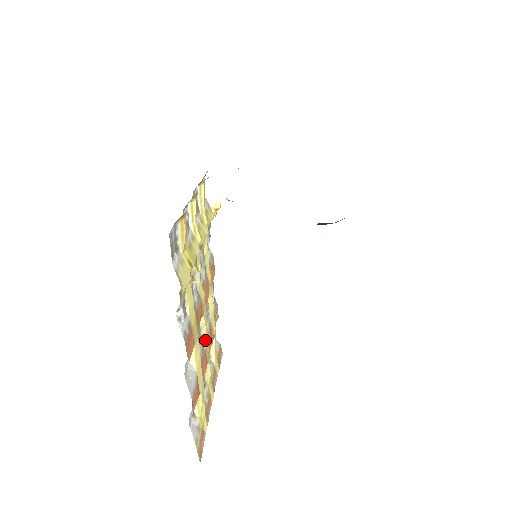
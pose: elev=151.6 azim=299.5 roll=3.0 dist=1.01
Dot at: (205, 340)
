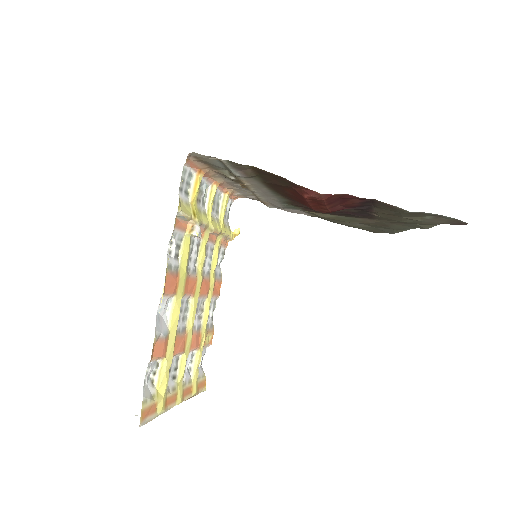
Dot at: (189, 327)
